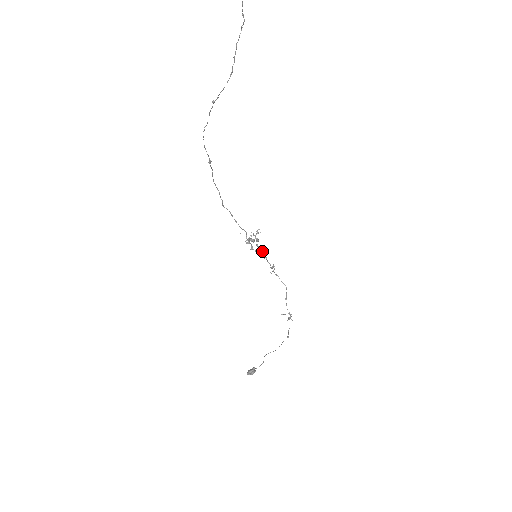
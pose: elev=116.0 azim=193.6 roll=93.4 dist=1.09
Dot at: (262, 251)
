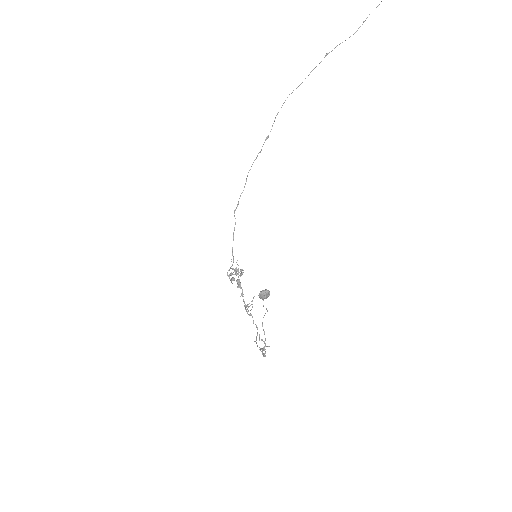
Dot at: (241, 288)
